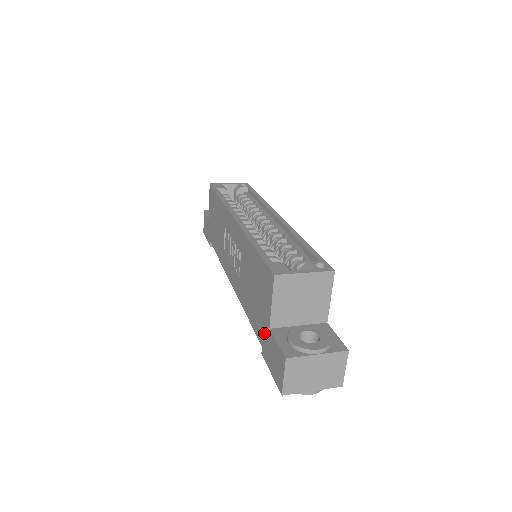
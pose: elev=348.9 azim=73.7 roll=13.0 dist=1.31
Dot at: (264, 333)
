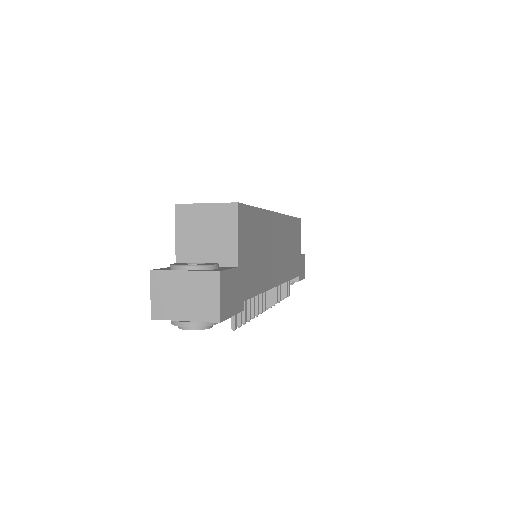
Dot at: occluded
